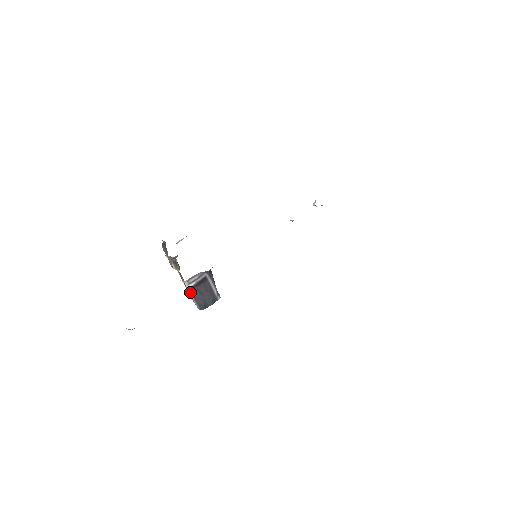
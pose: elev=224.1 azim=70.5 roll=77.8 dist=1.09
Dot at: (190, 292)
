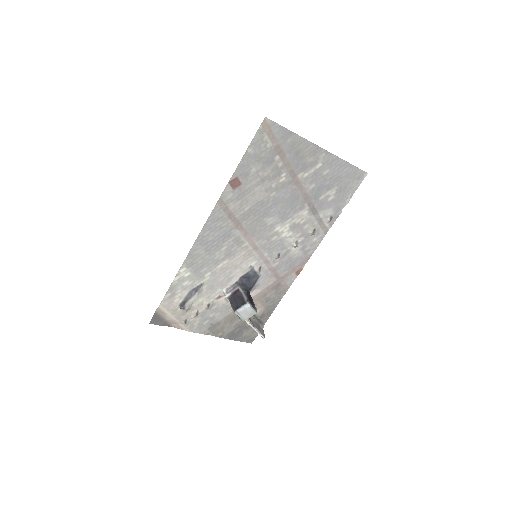
Dot at: (229, 301)
